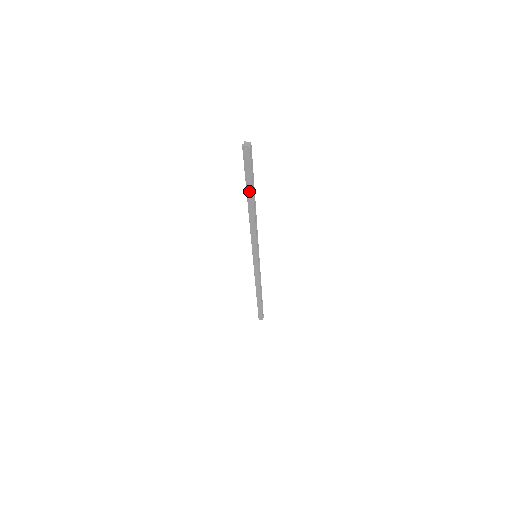
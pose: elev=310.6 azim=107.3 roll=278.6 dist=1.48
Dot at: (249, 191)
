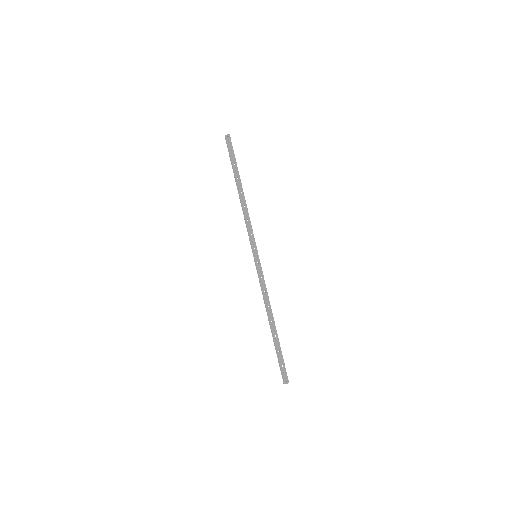
Dot at: (236, 174)
